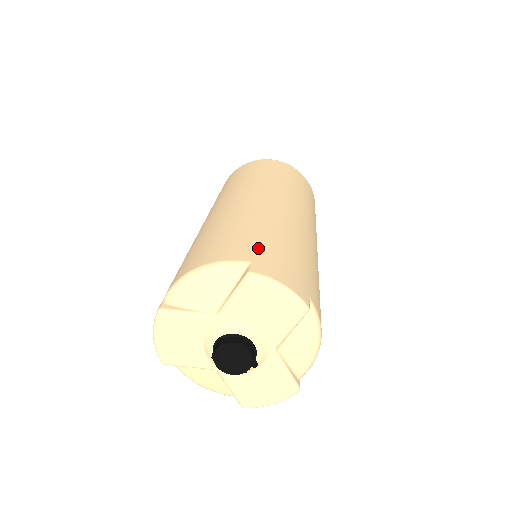
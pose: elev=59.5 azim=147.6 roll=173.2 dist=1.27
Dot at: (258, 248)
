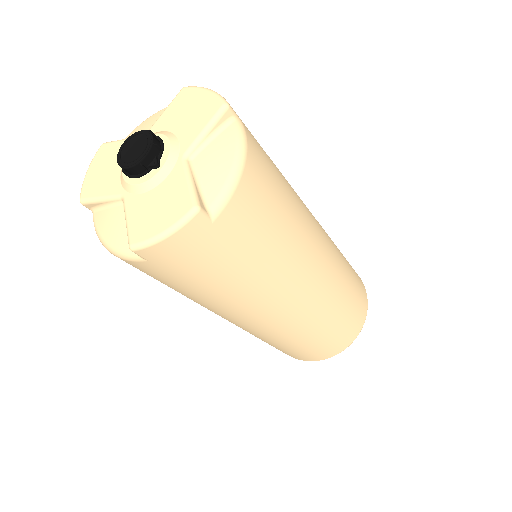
Dot at: occluded
